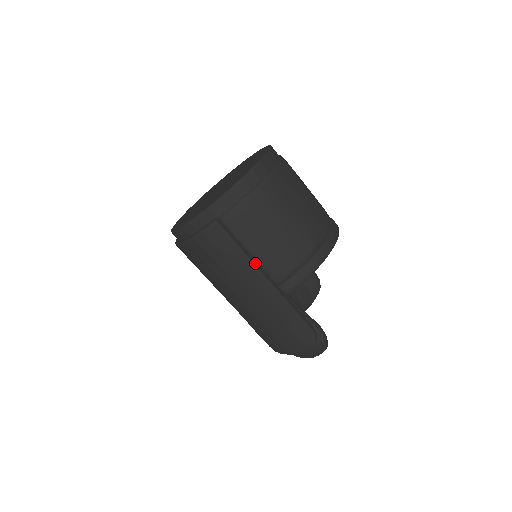
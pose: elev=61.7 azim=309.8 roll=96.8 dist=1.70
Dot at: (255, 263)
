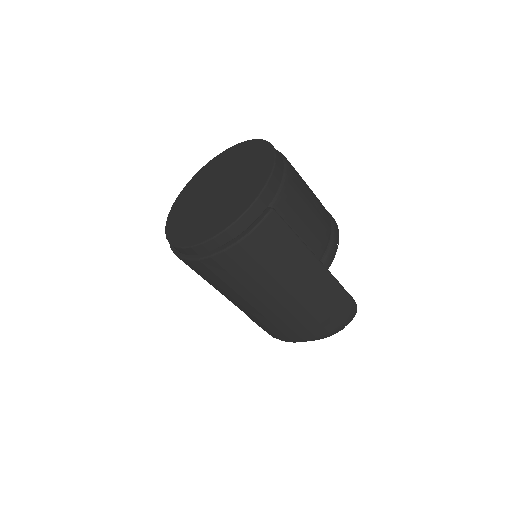
Dot at: (305, 245)
